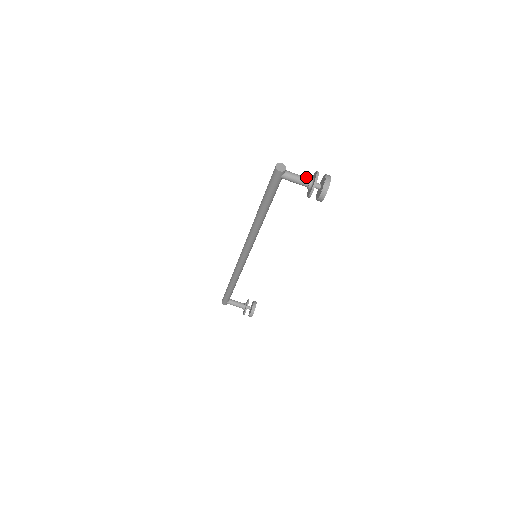
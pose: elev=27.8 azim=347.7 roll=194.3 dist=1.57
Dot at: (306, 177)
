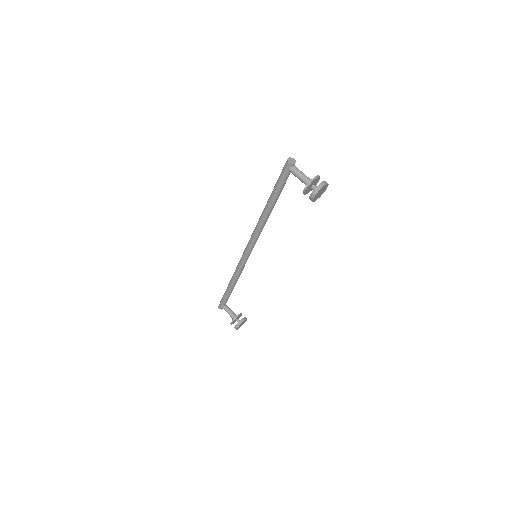
Dot at: occluded
